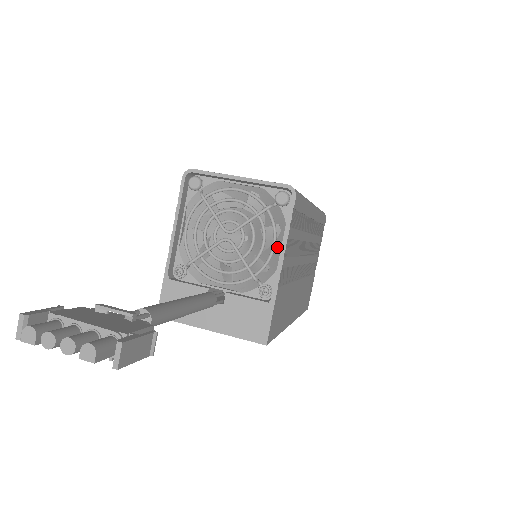
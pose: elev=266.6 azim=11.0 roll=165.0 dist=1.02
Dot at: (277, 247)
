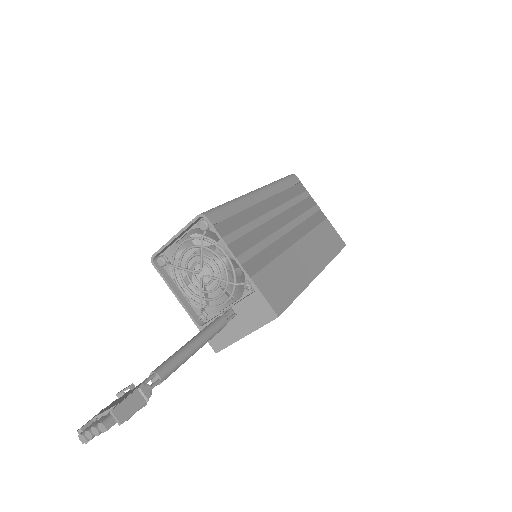
Dot at: occluded
